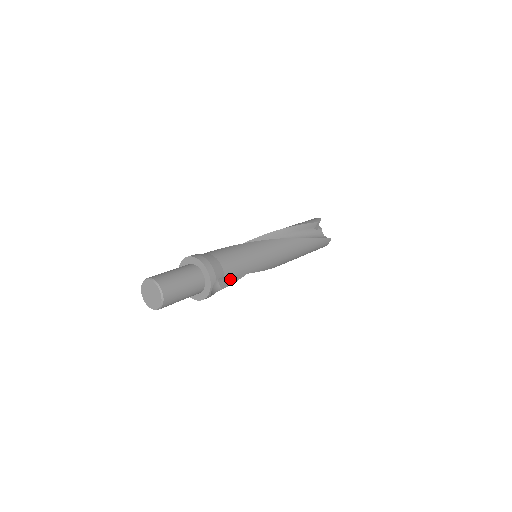
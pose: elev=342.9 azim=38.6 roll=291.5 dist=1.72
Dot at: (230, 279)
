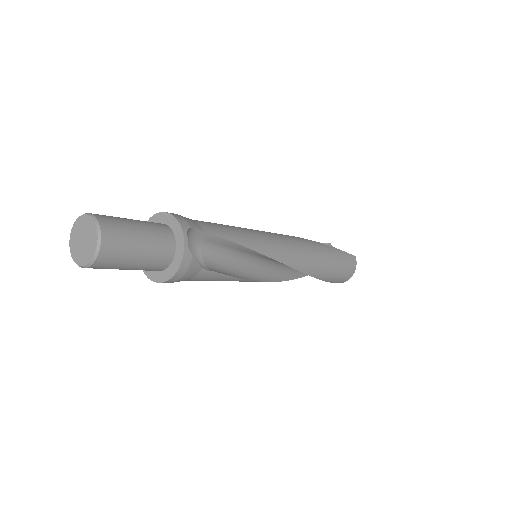
Dot at: (225, 272)
